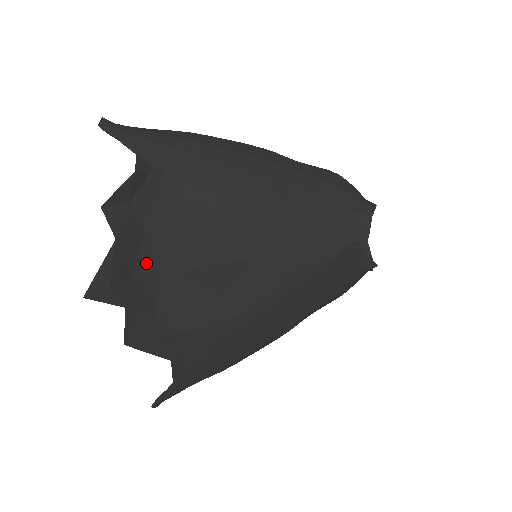
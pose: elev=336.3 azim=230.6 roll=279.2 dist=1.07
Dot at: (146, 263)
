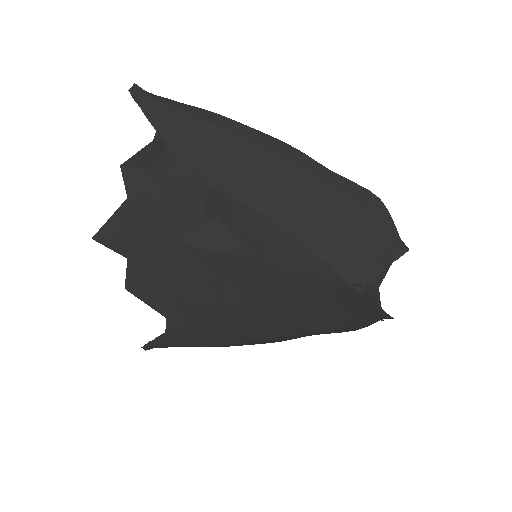
Dot at: (155, 226)
